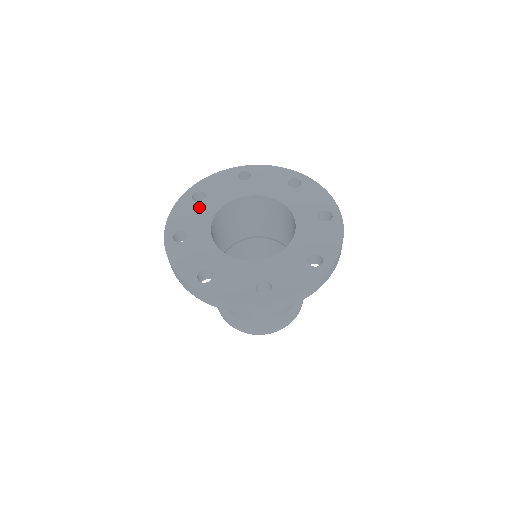
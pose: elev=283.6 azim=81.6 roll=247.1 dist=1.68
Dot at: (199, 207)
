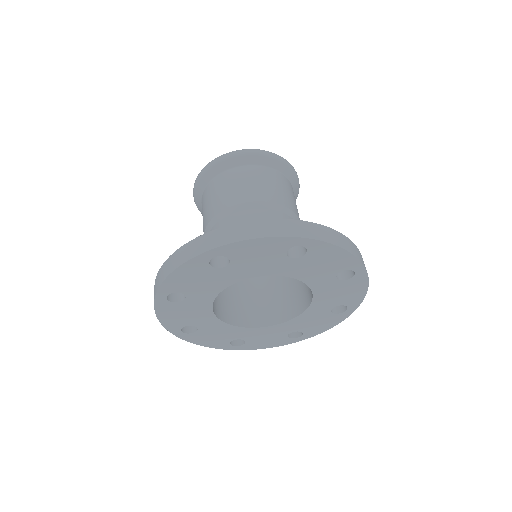
Dot at: (187, 306)
